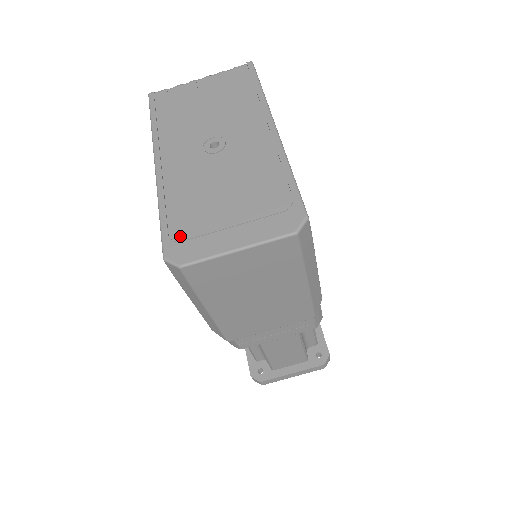
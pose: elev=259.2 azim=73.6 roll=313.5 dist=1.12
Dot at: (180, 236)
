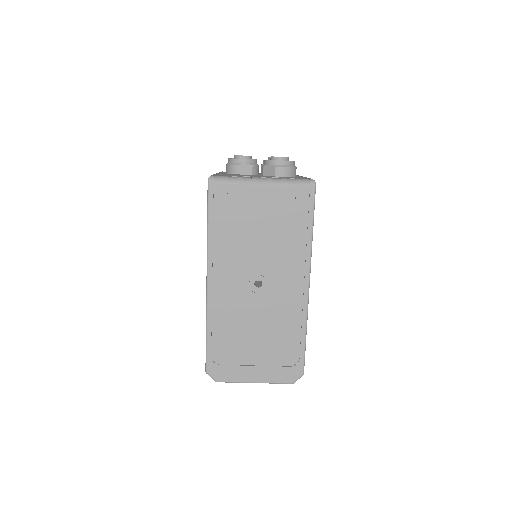
Dot at: (219, 360)
